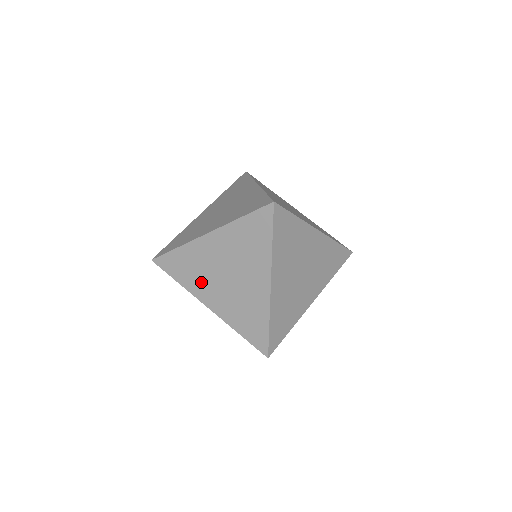
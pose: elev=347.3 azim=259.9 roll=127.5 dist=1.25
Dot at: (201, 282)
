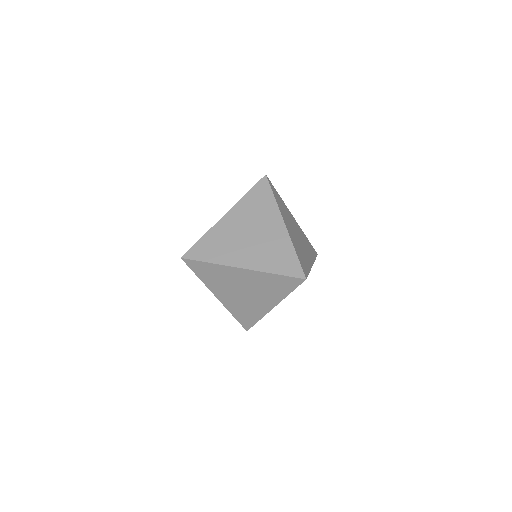
Dot at: (230, 251)
